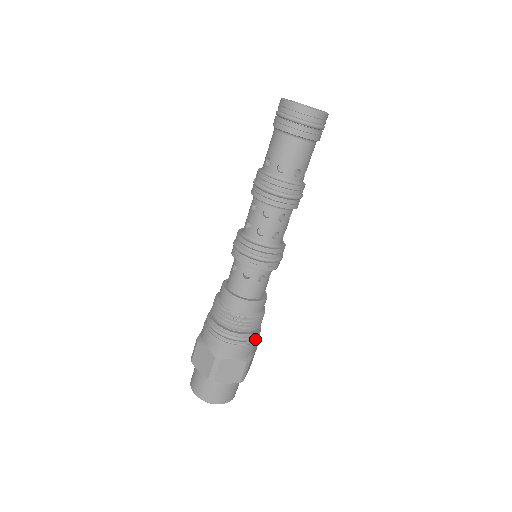
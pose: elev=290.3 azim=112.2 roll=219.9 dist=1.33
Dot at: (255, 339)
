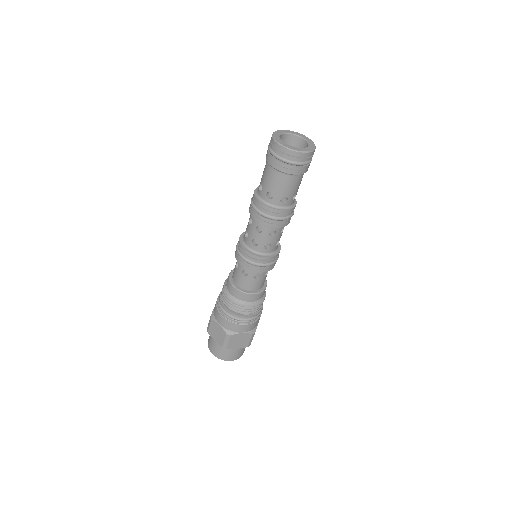
Dot at: (240, 321)
